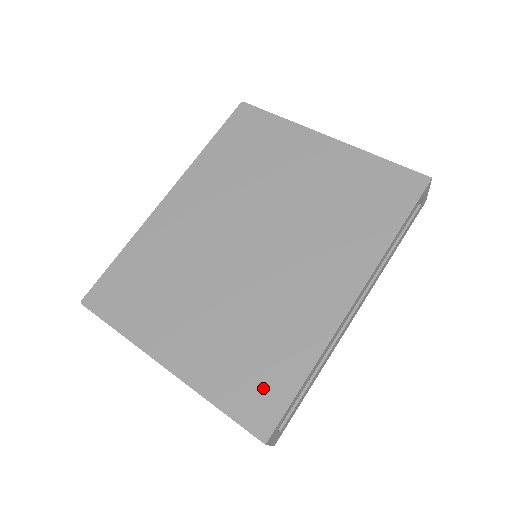
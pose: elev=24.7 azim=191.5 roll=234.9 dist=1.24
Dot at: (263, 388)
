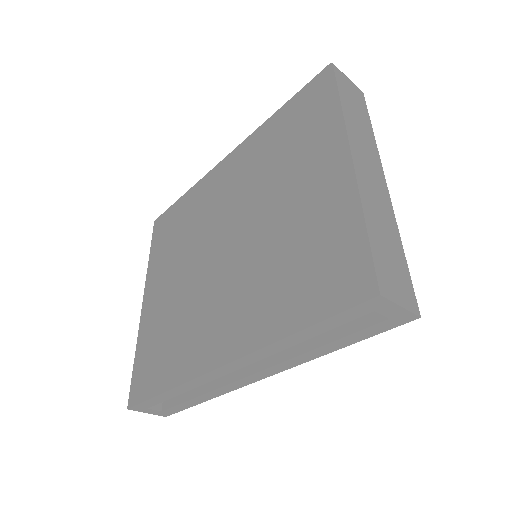
Dot at: (150, 372)
